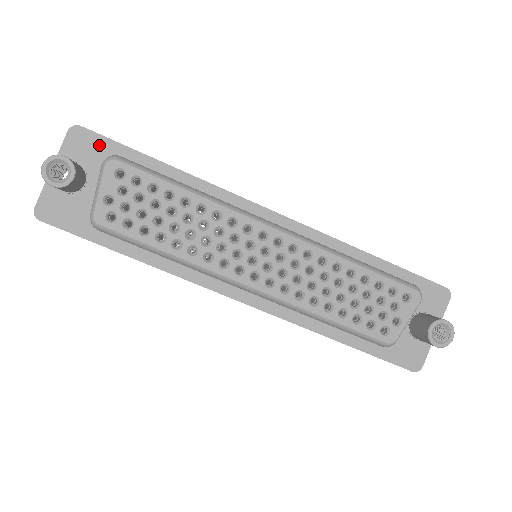
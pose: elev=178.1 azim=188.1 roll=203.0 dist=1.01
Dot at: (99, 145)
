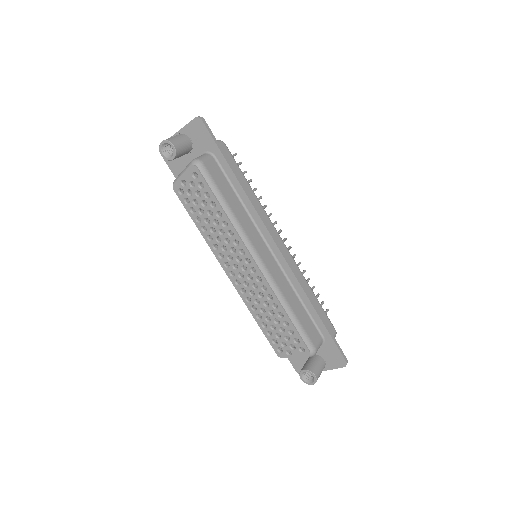
Dot at: (206, 138)
